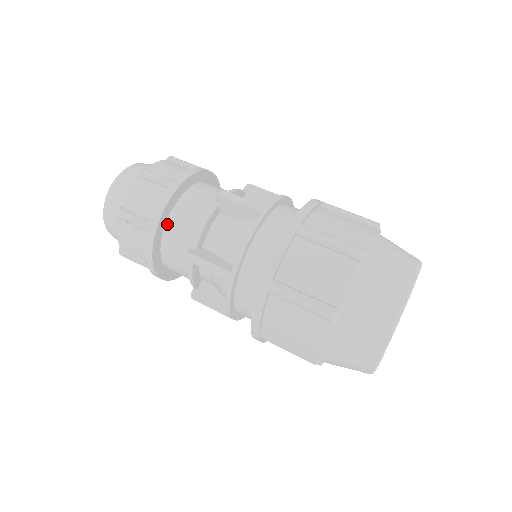
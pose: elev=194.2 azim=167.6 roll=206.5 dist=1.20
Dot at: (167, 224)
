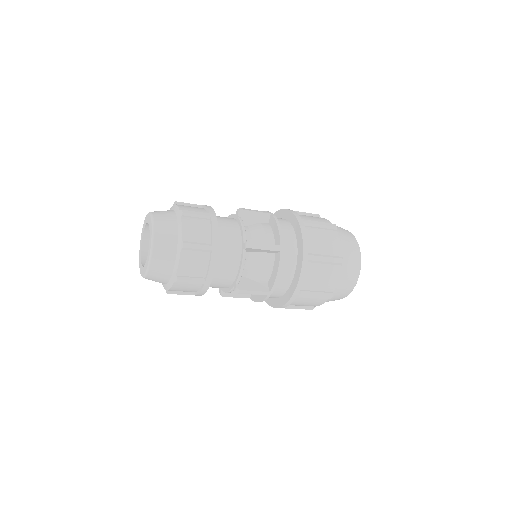
Dot at: occluded
